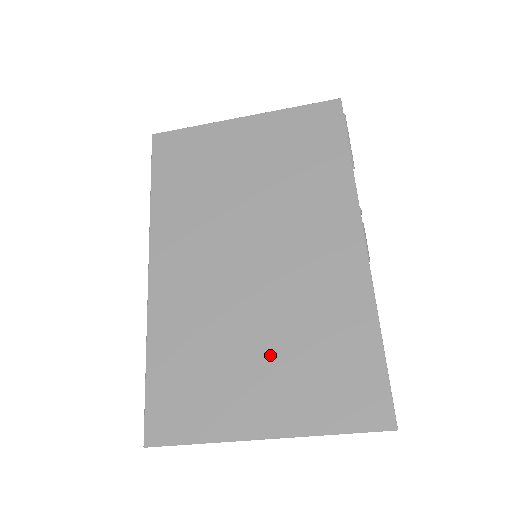
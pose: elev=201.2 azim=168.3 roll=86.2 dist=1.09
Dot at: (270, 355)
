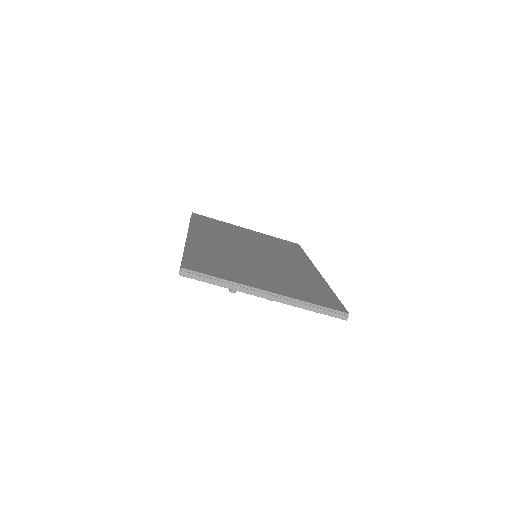
Dot at: (269, 275)
